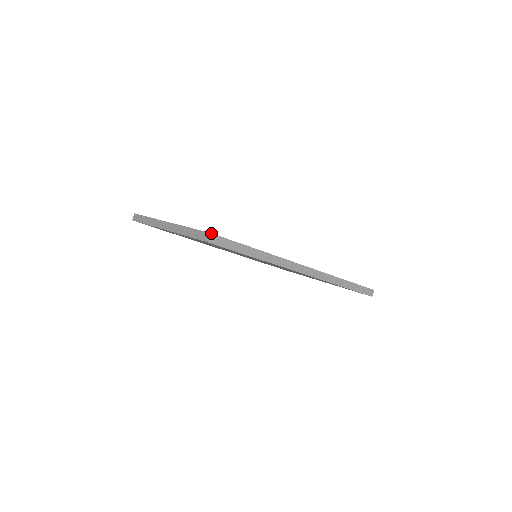
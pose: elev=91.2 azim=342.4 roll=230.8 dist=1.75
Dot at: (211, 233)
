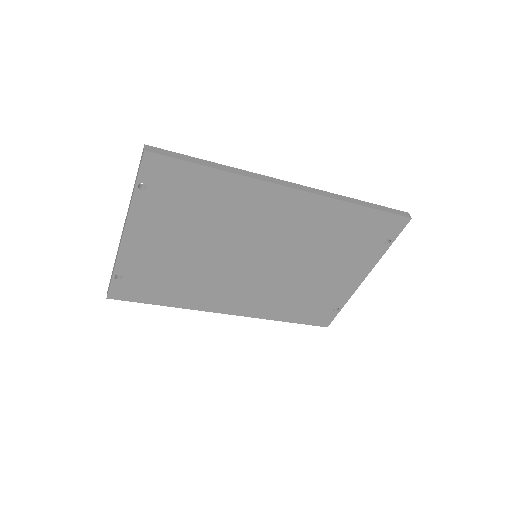
Dot at: (145, 145)
